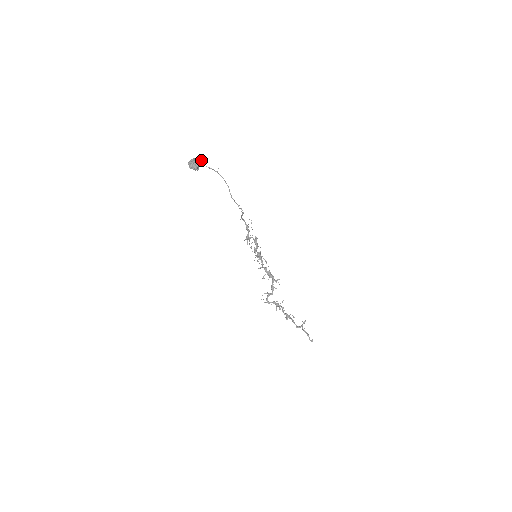
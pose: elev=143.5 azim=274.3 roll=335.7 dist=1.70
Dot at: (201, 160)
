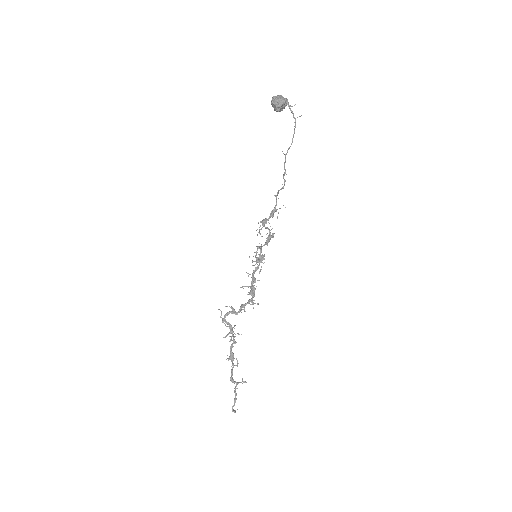
Dot at: occluded
